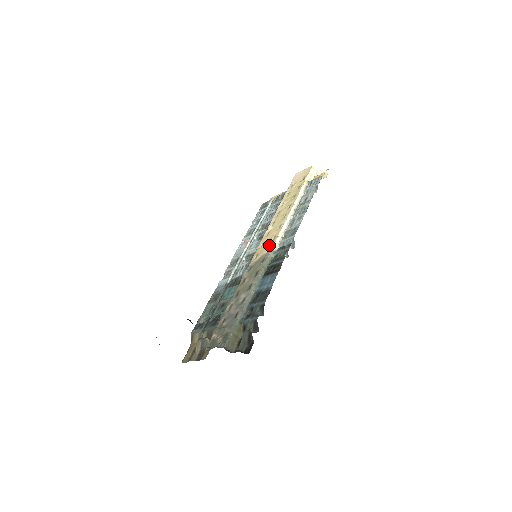
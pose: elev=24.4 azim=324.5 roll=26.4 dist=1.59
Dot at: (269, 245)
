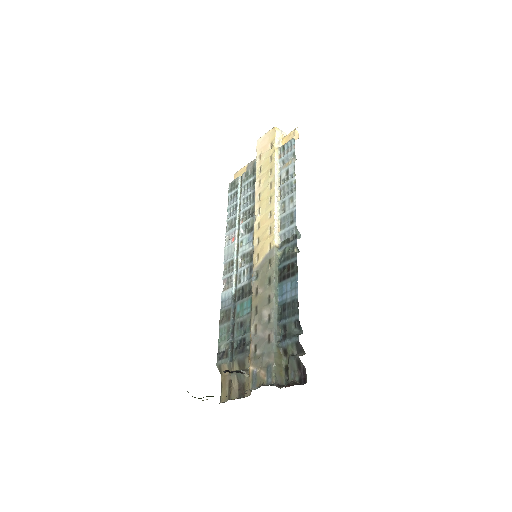
Dot at: (268, 241)
